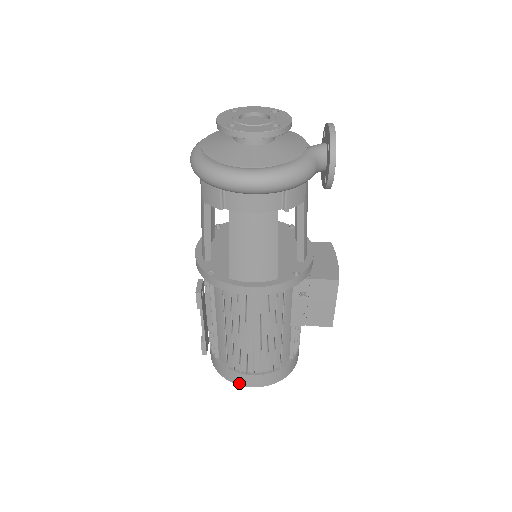
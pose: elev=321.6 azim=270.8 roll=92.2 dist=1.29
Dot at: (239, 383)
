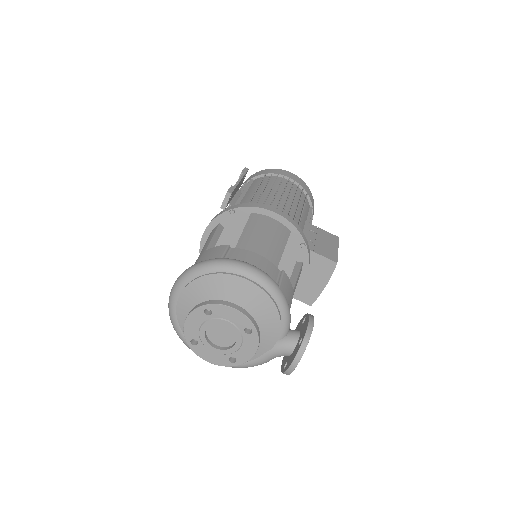
Dot at: occluded
